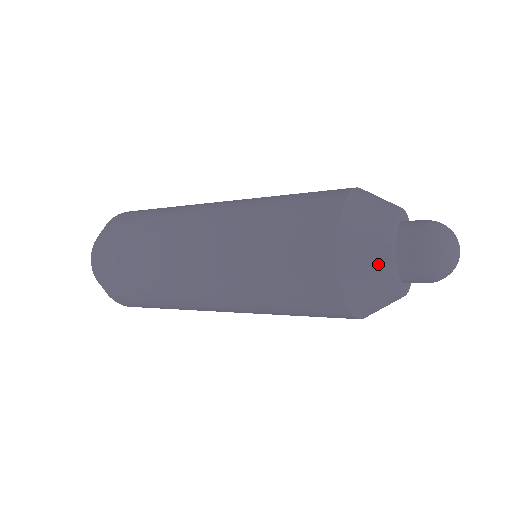
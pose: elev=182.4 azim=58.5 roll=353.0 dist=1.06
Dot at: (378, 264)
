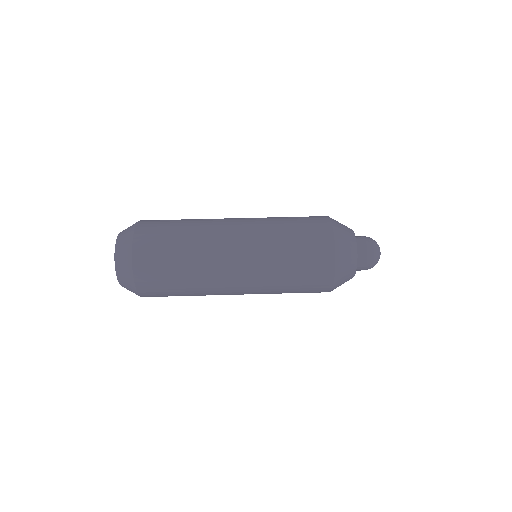
Dot at: occluded
